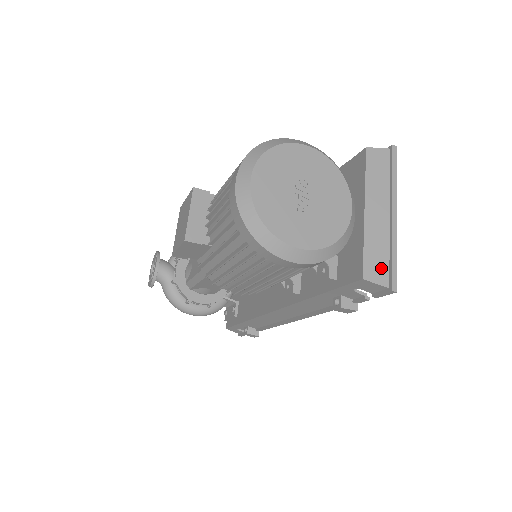
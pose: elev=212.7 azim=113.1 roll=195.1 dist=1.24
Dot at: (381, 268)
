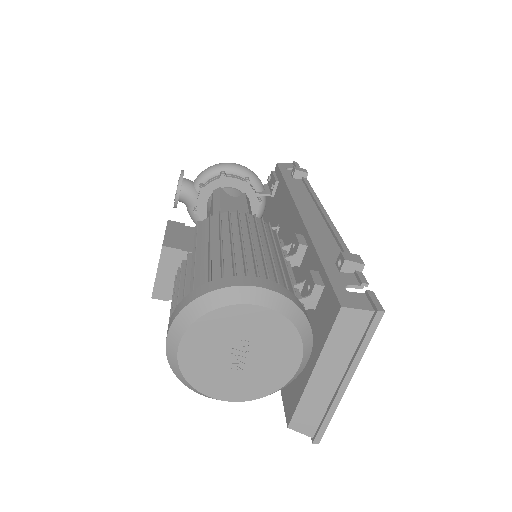
Dot at: (311, 423)
